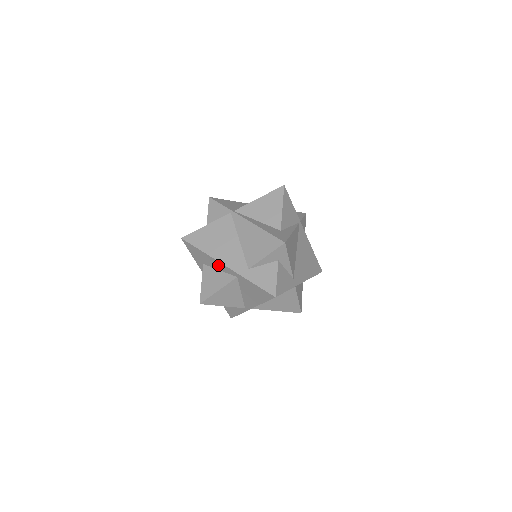
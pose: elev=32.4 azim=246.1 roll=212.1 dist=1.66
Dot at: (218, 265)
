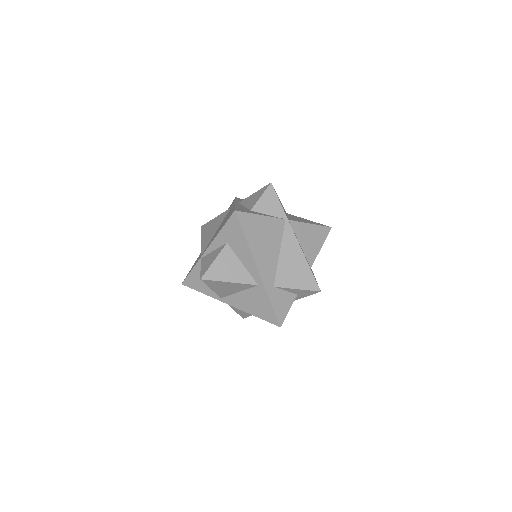
Dot at: (249, 261)
